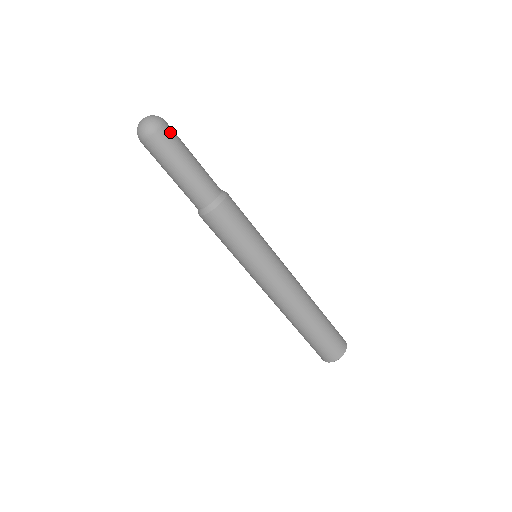
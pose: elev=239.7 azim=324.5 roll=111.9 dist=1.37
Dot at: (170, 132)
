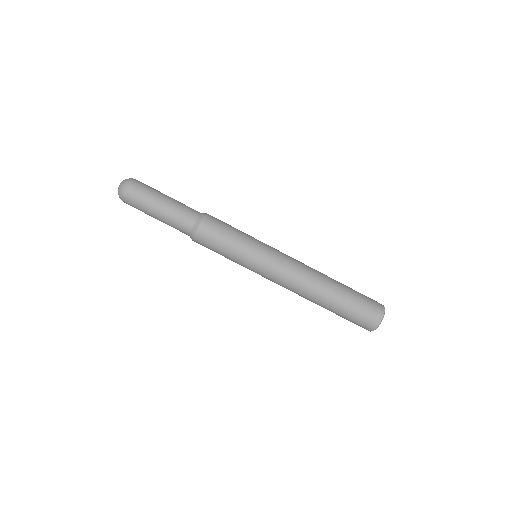
Dot at: occluded
